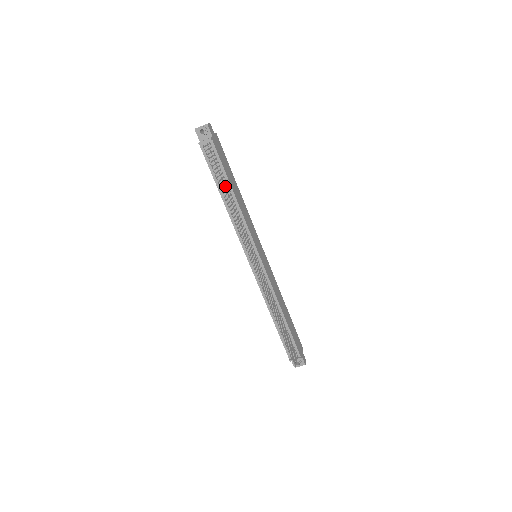
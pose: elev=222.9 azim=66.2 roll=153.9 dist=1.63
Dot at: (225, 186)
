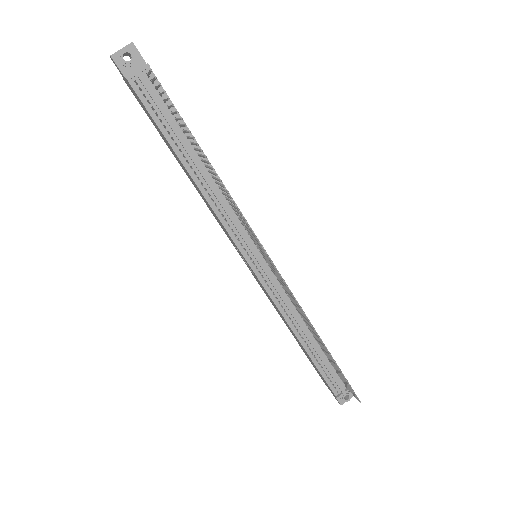
Dot at: (189, 148)
